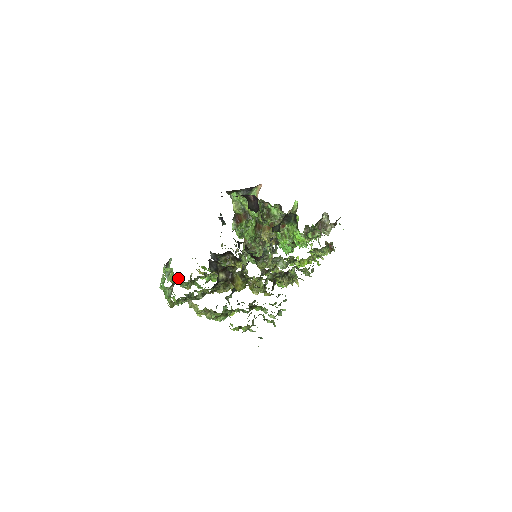
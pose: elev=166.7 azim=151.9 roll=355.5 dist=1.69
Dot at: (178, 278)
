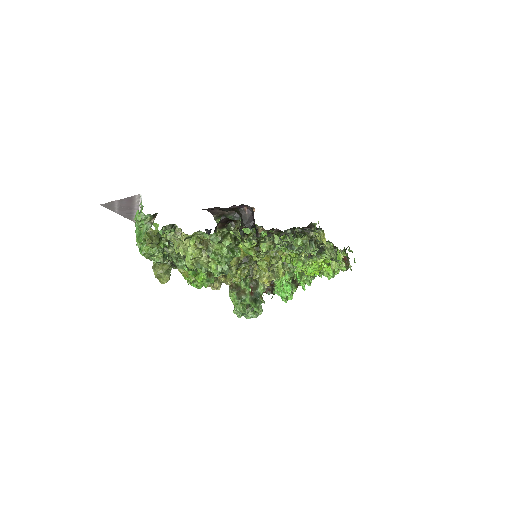
Dot at: occluded
